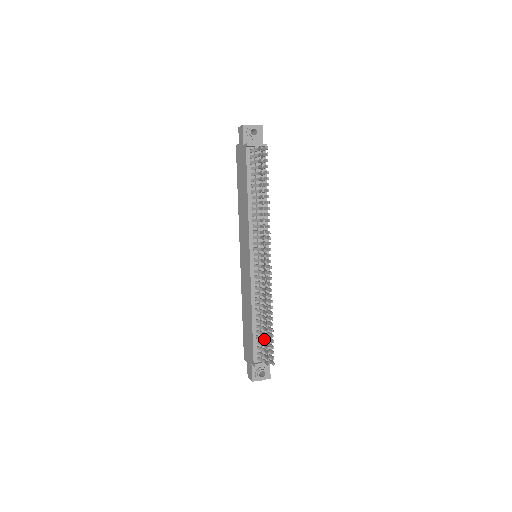
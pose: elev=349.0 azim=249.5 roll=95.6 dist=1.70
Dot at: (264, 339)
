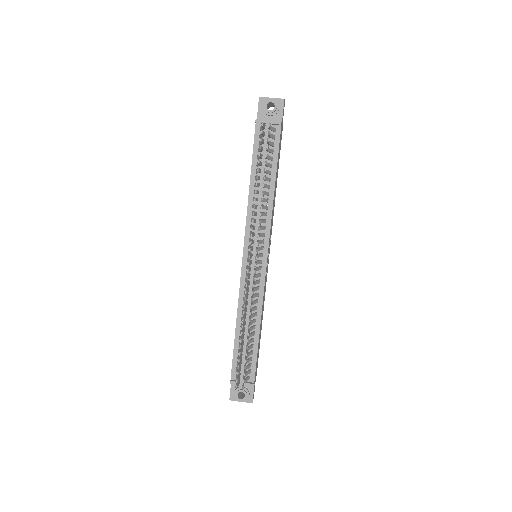
Dot at: (240, 355)
